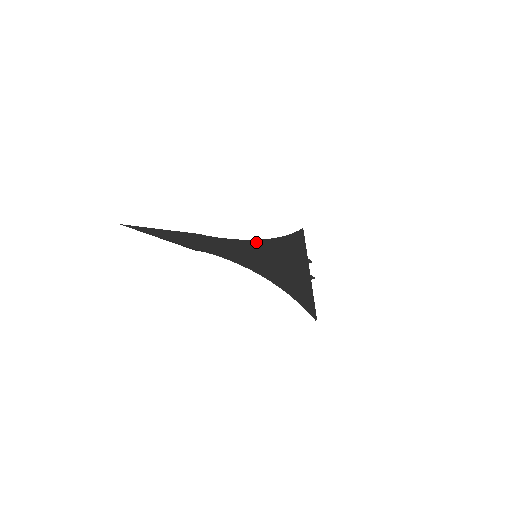
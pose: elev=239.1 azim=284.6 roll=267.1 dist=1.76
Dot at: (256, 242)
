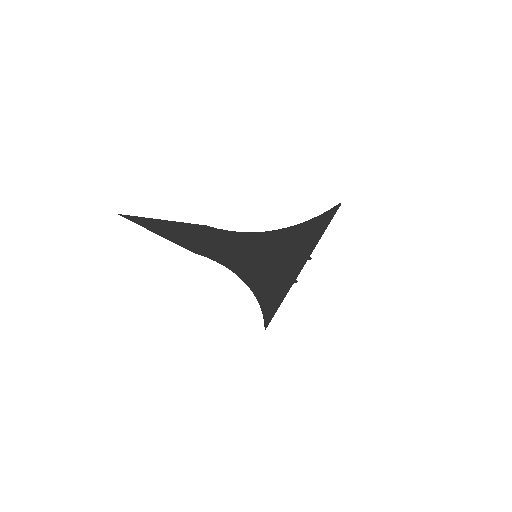
Dot at: (267, 236)
